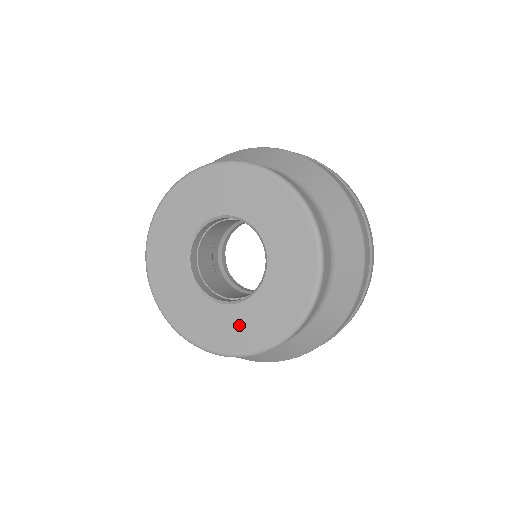
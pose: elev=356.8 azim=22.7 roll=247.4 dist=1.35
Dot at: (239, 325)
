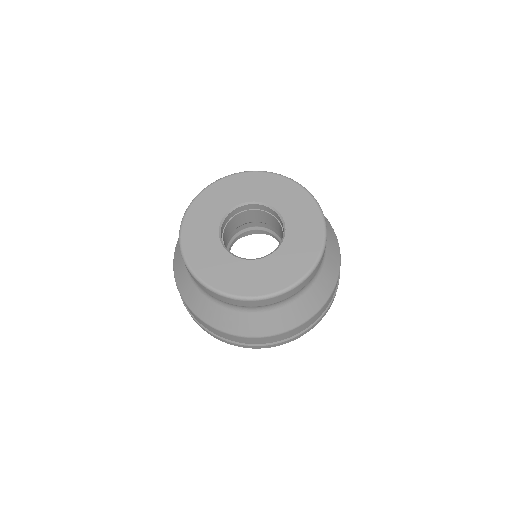
Dot at: (254, 275)
